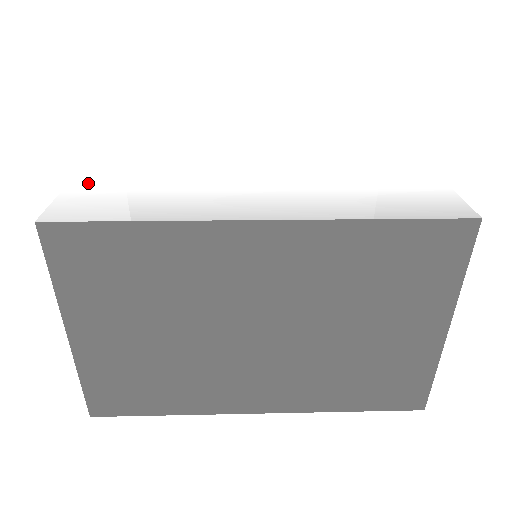
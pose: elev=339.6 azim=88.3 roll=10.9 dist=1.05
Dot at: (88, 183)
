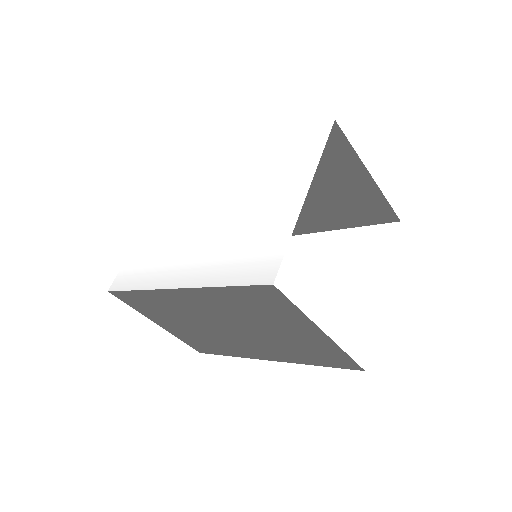
Dot at: (136, 251)
